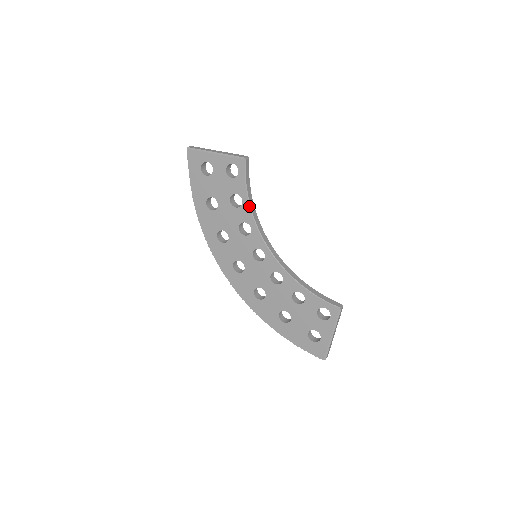
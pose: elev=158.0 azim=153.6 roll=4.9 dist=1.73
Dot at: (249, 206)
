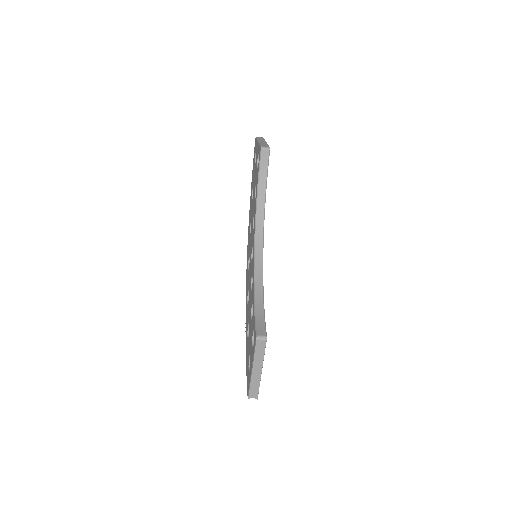
Dot at: (256, 199)
